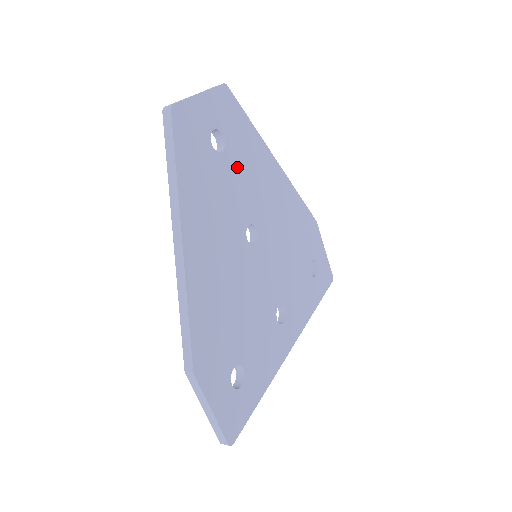
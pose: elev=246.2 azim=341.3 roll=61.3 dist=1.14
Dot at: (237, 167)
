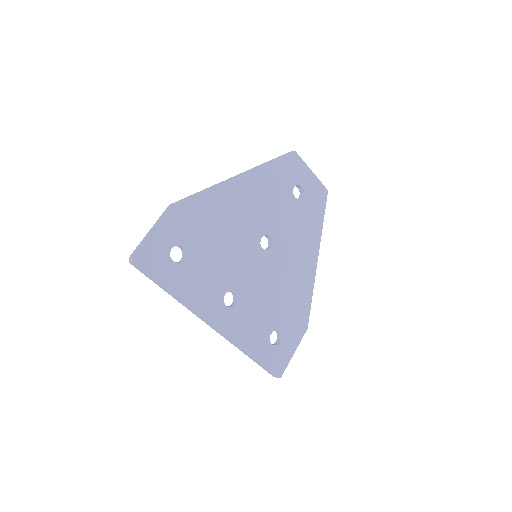
Dot at: (295, 214)
